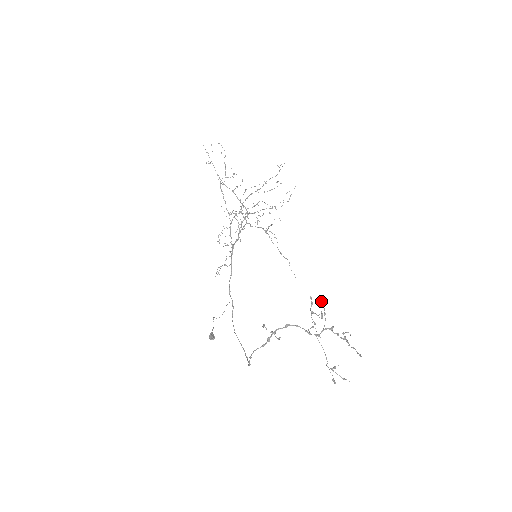
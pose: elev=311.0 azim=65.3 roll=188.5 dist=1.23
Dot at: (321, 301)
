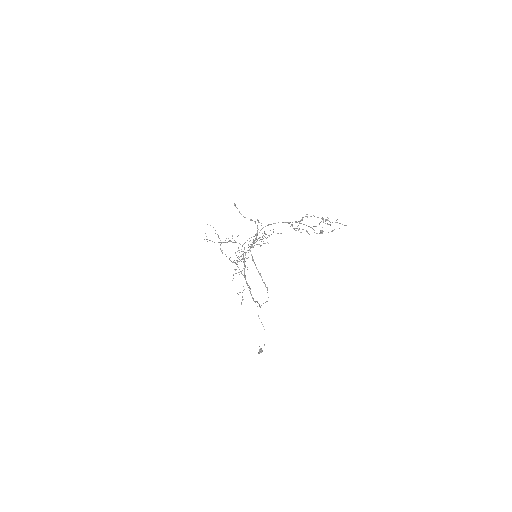
Dot at: occluded
